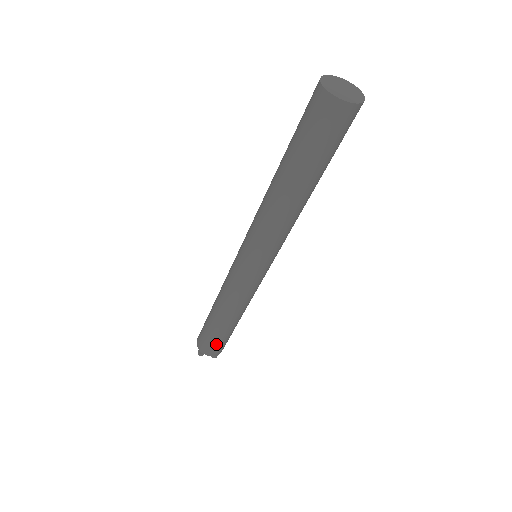
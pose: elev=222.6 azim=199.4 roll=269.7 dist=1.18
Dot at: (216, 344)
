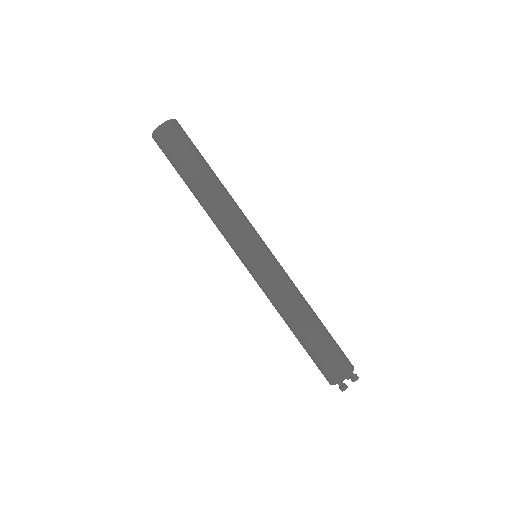
Dot at: (333, 357)
